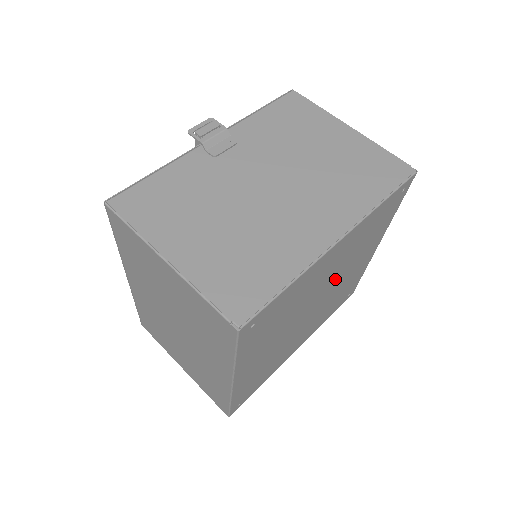
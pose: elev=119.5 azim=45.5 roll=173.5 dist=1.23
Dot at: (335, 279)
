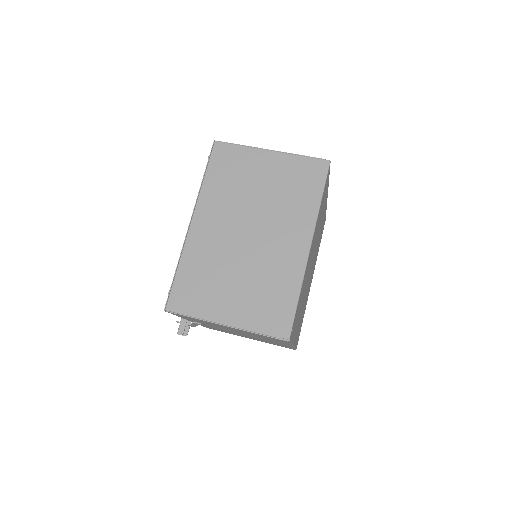
Dot at: (314, 257)
